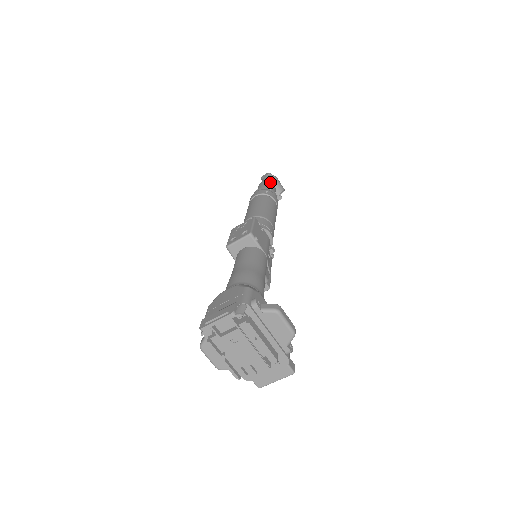
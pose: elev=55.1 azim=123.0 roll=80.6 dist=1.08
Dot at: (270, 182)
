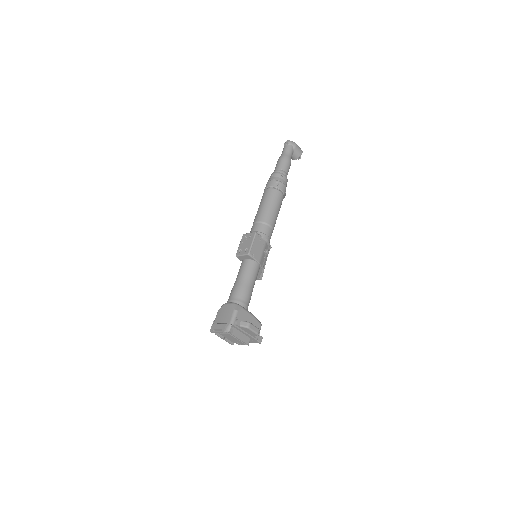
Dot at: (286, 160)
